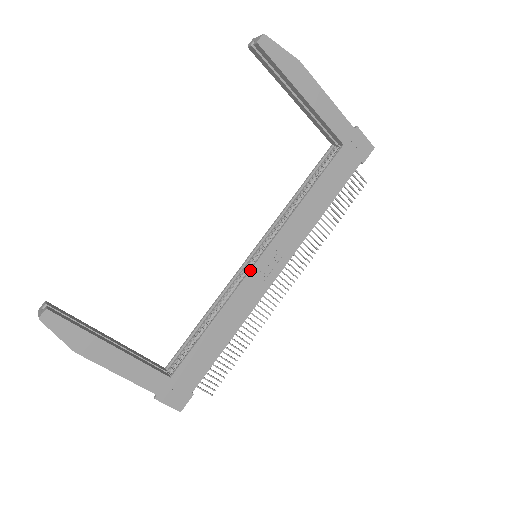
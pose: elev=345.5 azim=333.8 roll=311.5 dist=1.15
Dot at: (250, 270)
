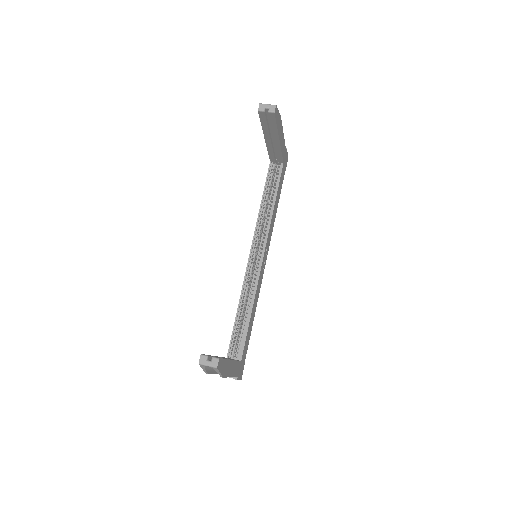
Dot at: (261, 268)
